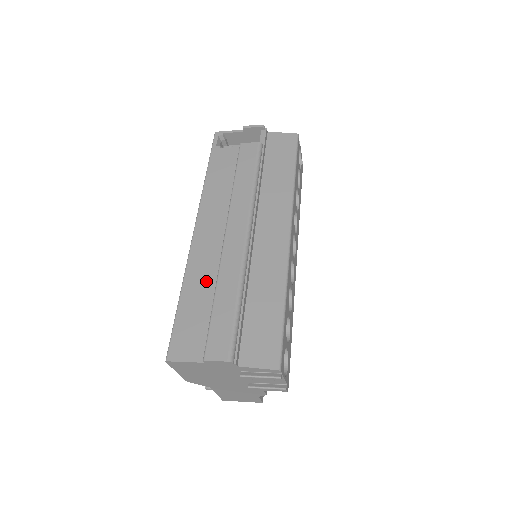
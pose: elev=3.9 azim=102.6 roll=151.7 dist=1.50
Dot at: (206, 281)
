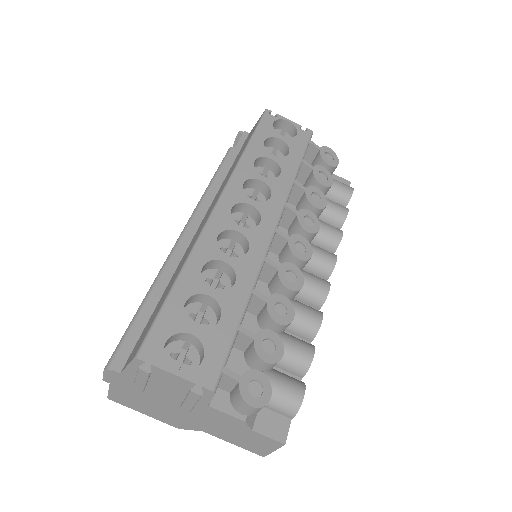
Dot at: occluded
